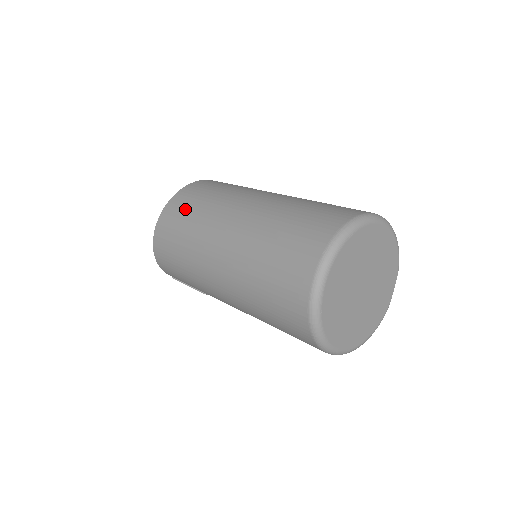
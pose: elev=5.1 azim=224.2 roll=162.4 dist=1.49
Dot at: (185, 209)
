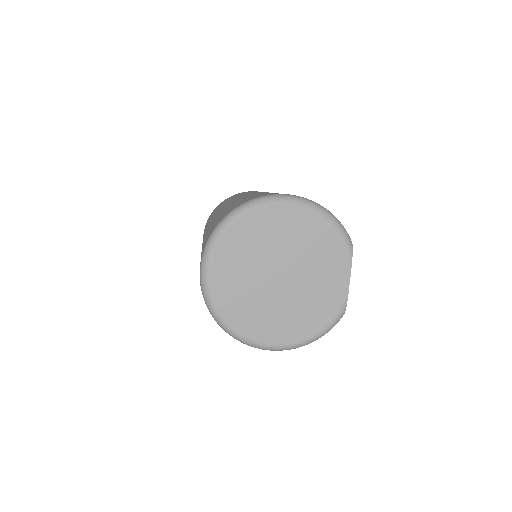
Dot at: occluded
